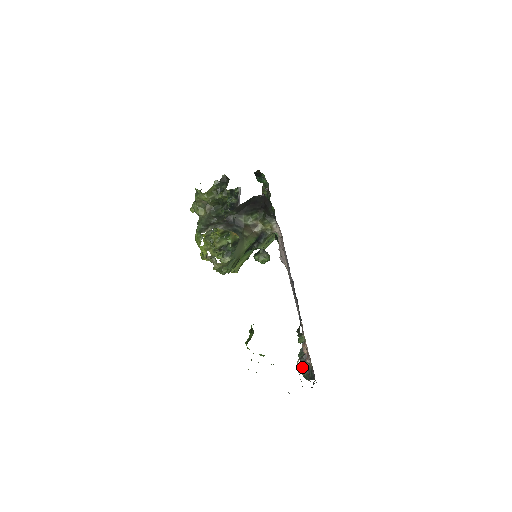
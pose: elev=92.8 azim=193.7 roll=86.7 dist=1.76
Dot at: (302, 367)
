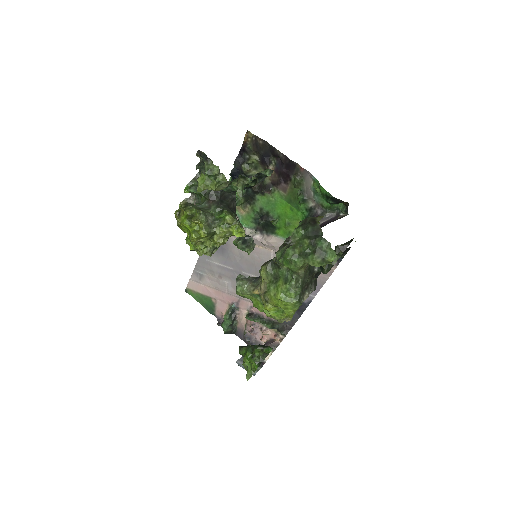
Dot at: (228, 328)
